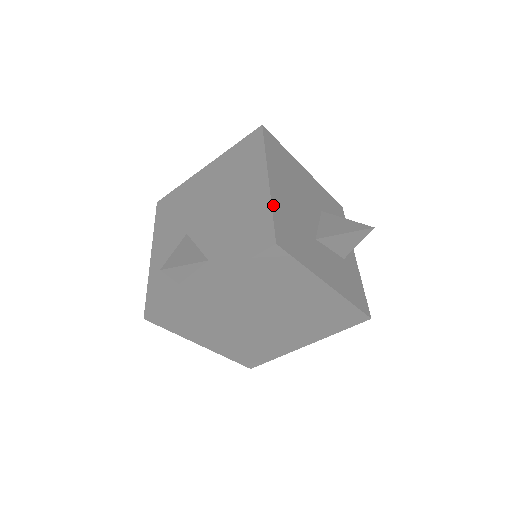
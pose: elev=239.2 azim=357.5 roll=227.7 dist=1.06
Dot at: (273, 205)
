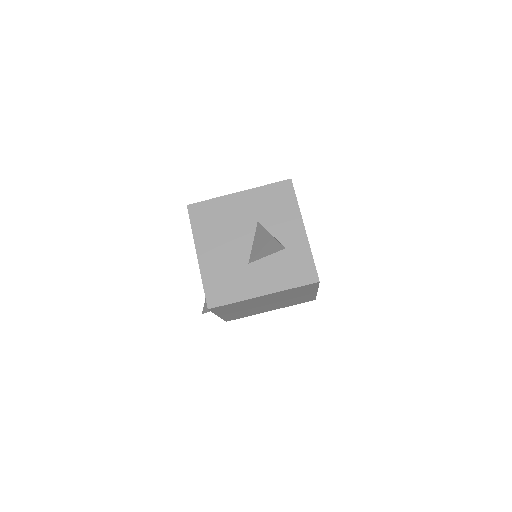
Dot at: (203, 278)
